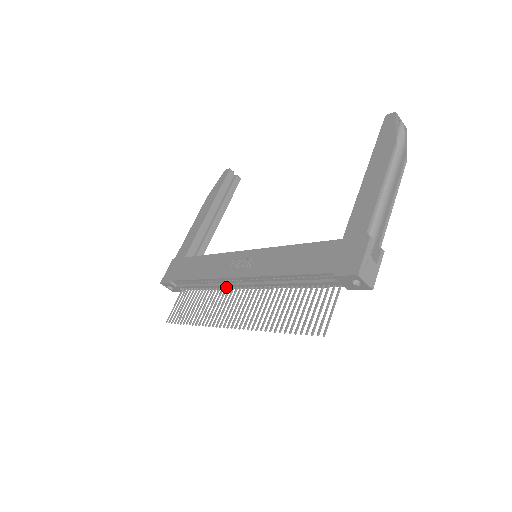
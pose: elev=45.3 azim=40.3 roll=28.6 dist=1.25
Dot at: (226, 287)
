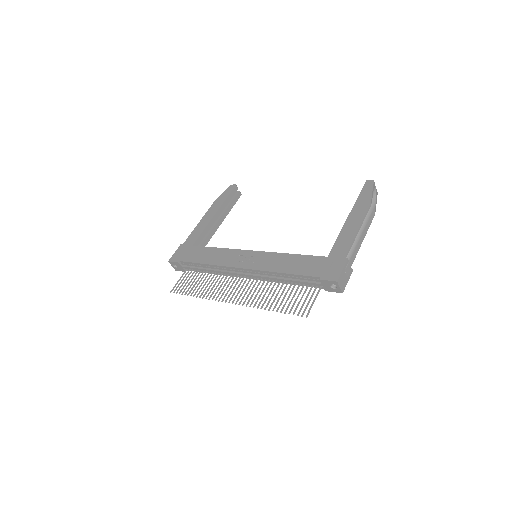
Dot at: (228, 274)
